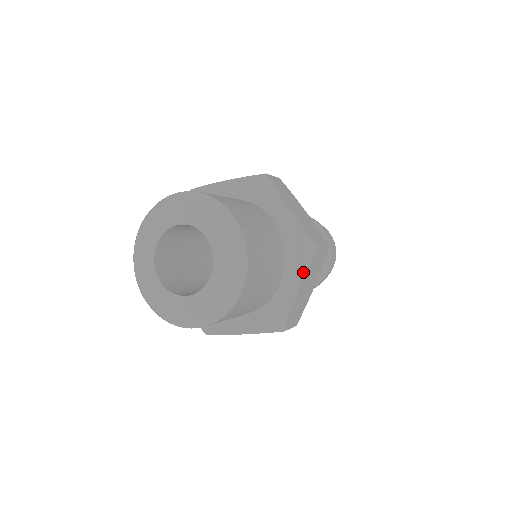
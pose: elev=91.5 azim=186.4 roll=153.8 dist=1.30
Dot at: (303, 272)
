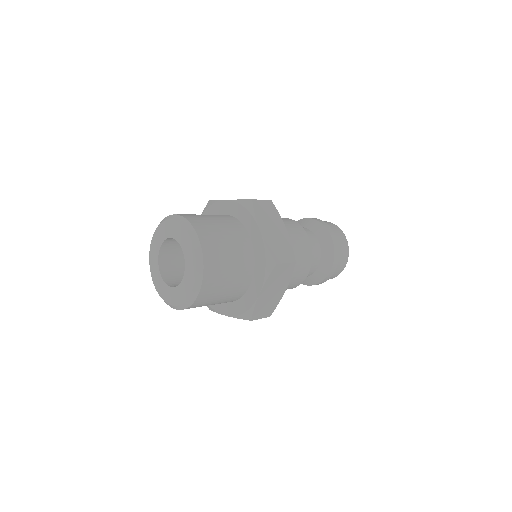
Dot at: (263, 281)
